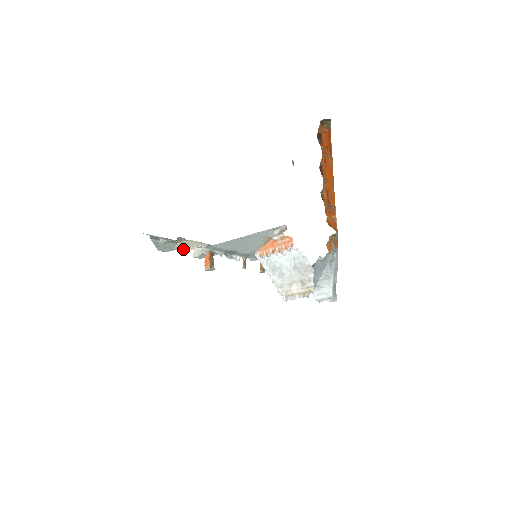
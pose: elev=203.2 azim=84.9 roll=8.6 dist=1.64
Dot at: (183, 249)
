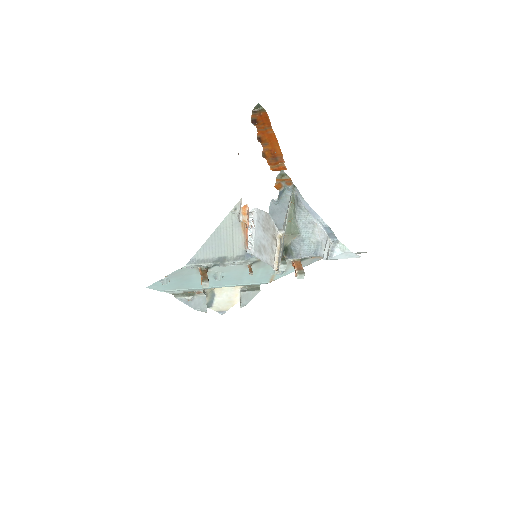
Dot at: (232, 306)
